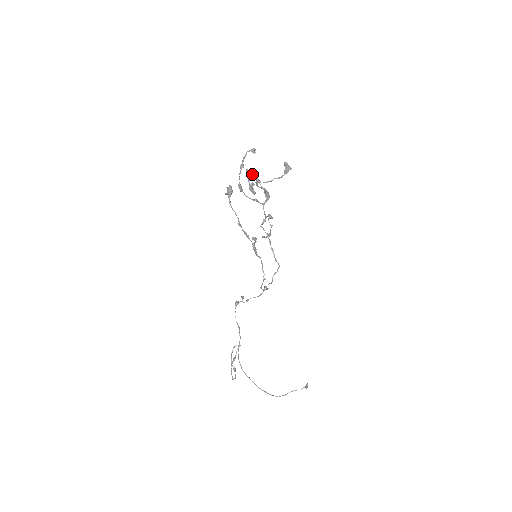
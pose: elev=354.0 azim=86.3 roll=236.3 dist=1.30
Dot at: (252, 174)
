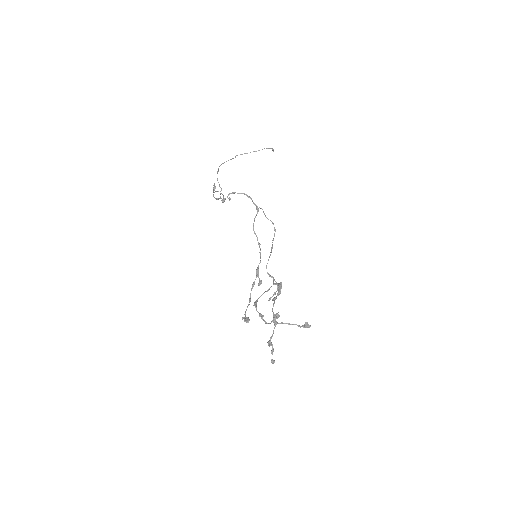
Dot at: (272, 335)
